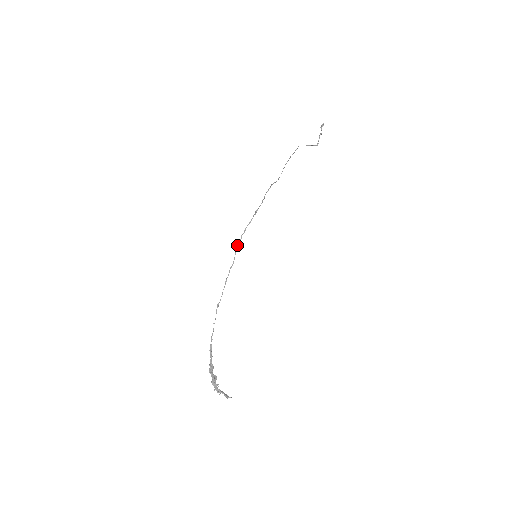
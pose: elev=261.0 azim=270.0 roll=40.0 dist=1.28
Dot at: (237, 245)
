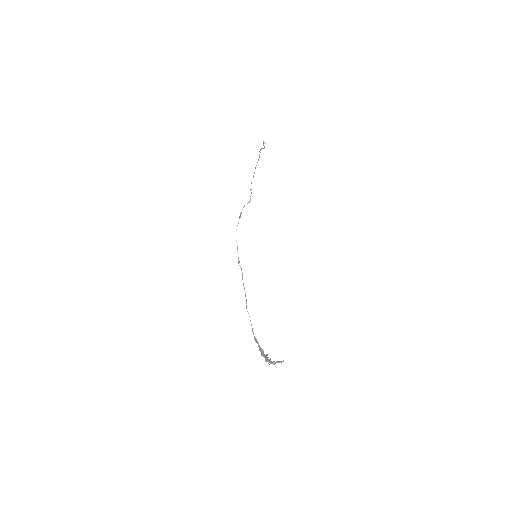
Dot at: (238, 260)
